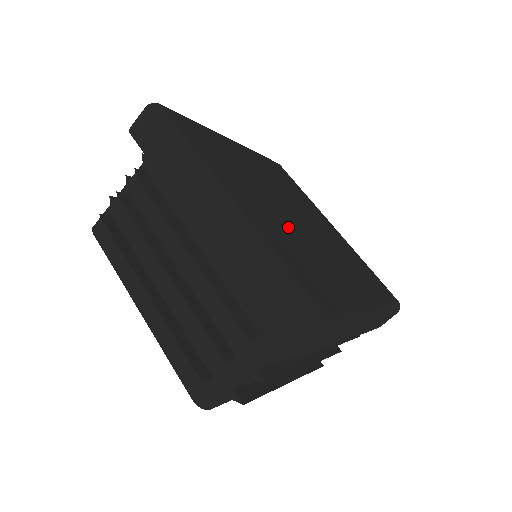
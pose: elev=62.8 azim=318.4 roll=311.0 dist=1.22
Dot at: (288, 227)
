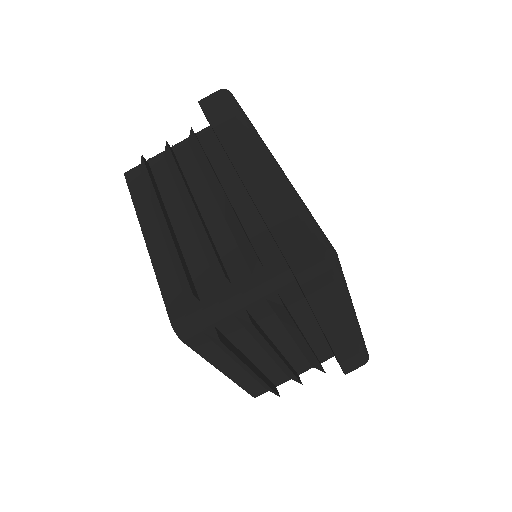
Dot at: occluded
